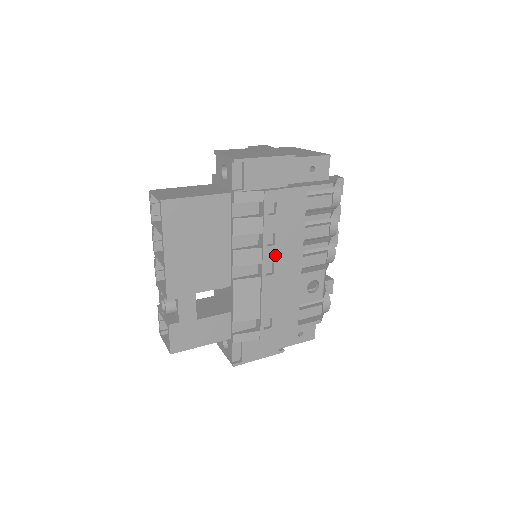
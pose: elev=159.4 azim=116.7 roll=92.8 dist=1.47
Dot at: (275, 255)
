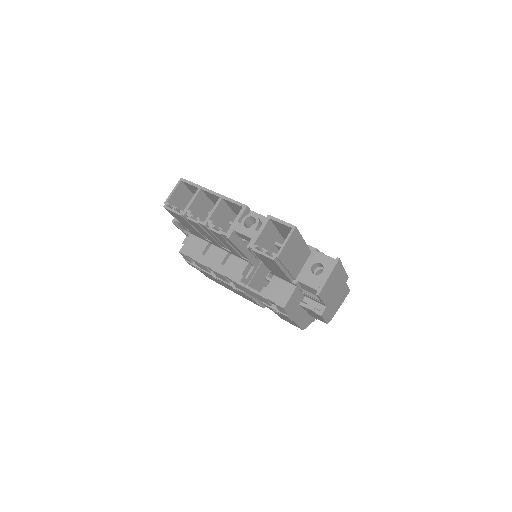
Dot at: occluded
